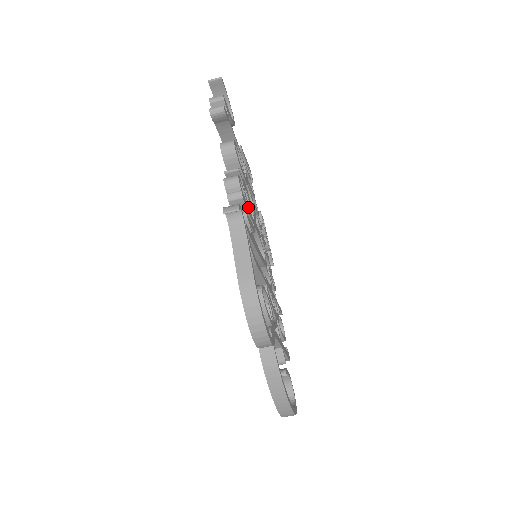
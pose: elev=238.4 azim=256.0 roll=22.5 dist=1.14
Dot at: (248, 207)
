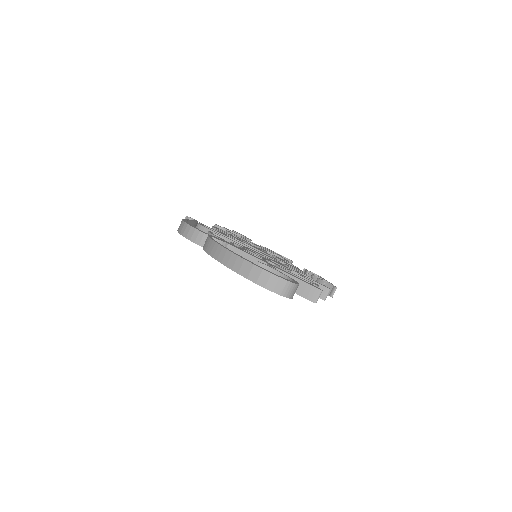
Dot at: (232, 236)
